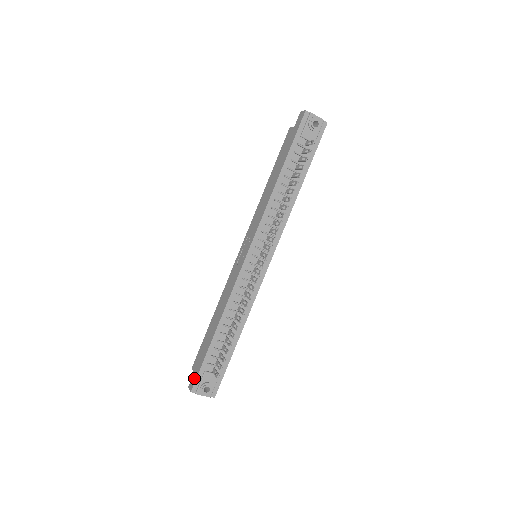
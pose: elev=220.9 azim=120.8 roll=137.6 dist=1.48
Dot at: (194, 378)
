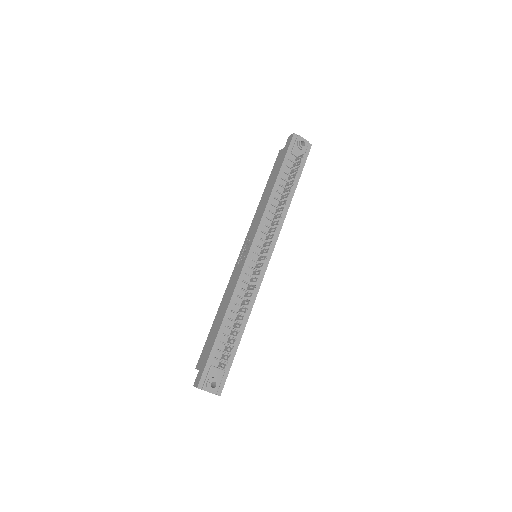
Dot at: (200, 374)
